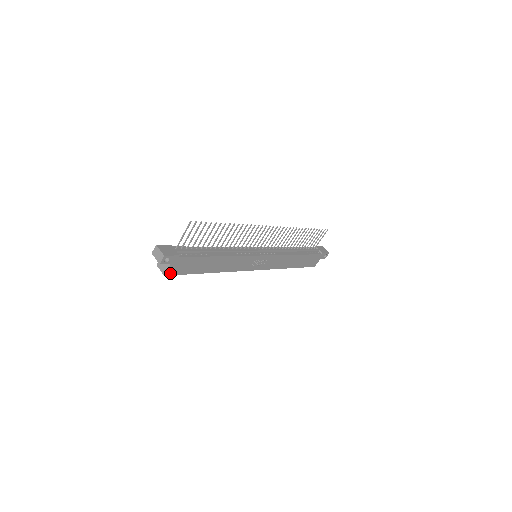
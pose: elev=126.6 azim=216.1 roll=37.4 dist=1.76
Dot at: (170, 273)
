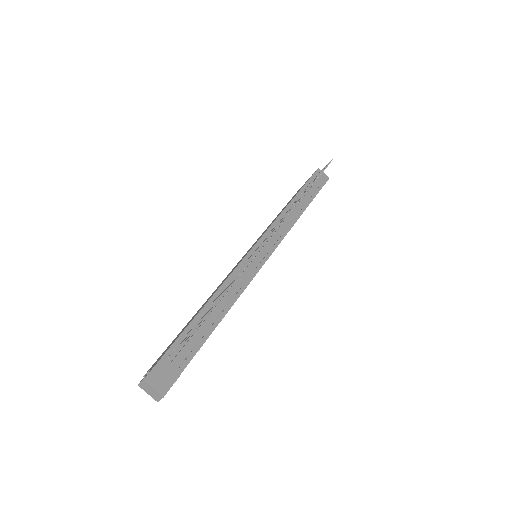
Dot at: occluded
